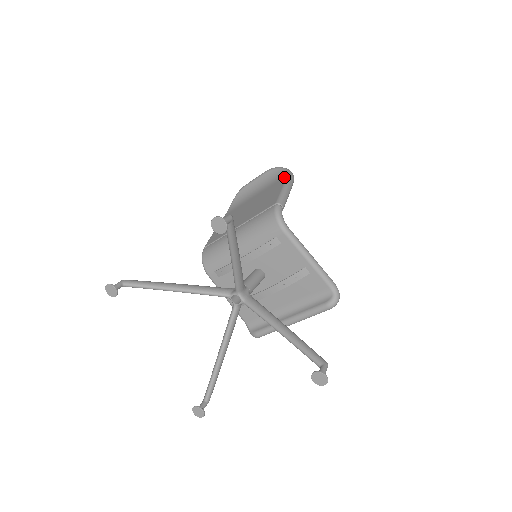
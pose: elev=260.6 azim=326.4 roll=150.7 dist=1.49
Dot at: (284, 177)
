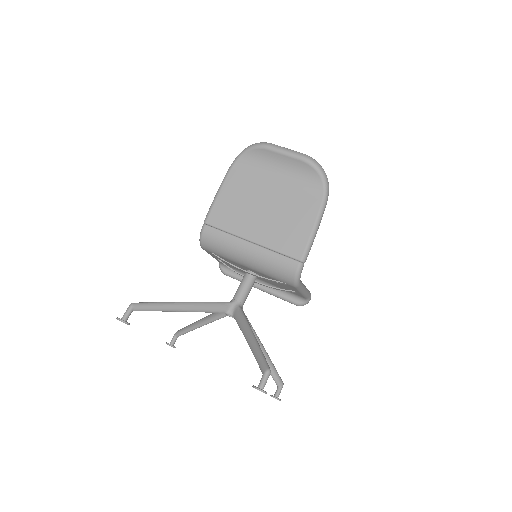
Dot at: (319, 199)
